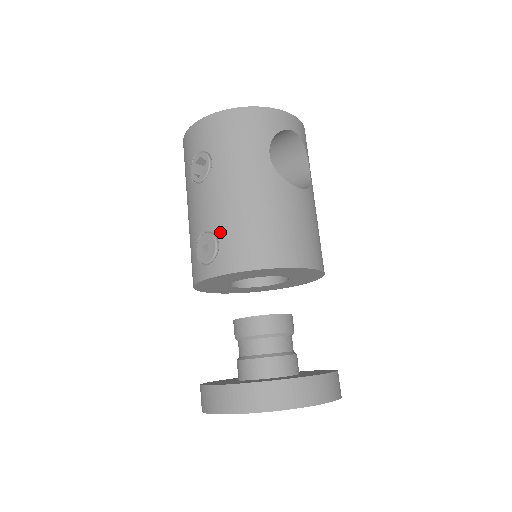
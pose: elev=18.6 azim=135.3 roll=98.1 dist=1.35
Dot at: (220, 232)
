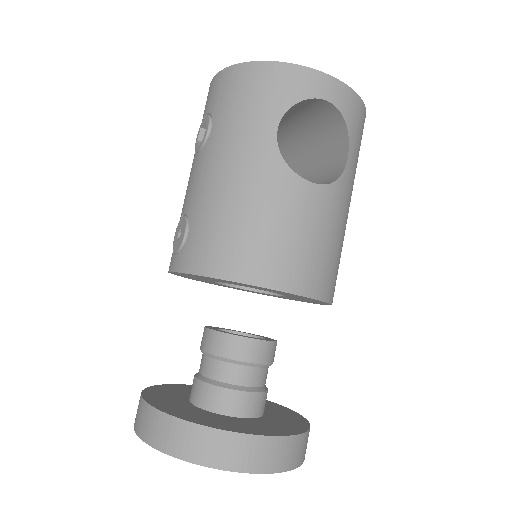
Dot at: (193, 219)
